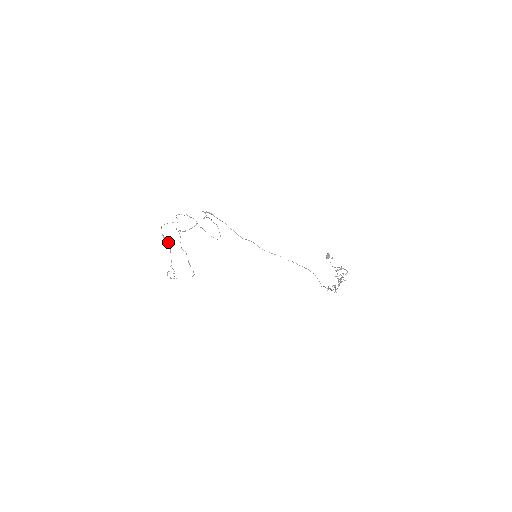
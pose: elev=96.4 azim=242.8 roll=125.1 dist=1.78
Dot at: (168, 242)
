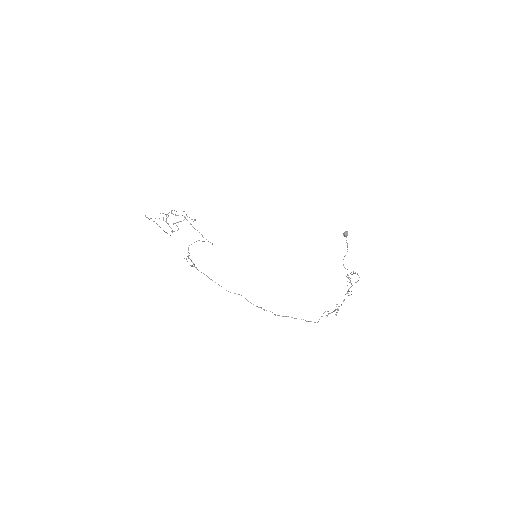
Dot at: (157, 224)
